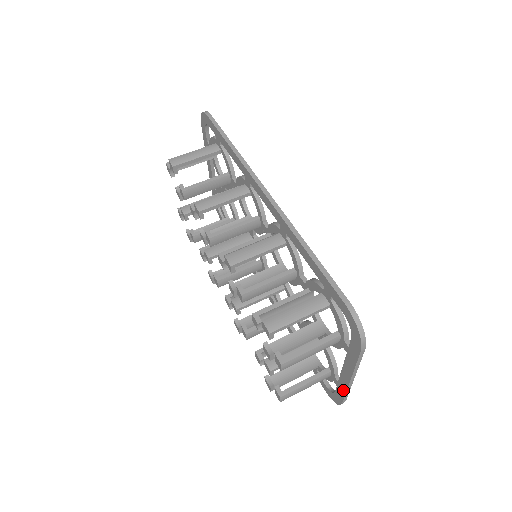
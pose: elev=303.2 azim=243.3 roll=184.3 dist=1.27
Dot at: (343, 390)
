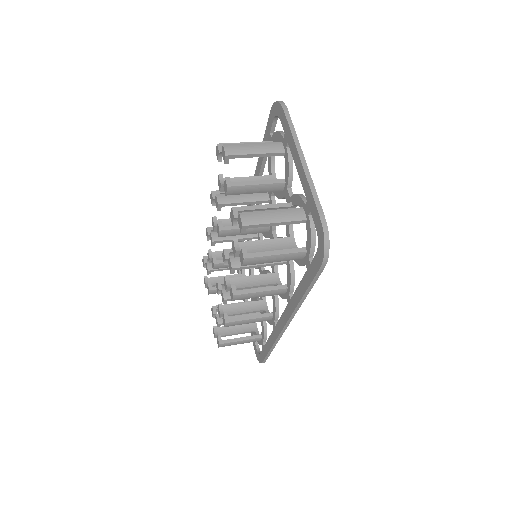
Dot at: (309, 193)
